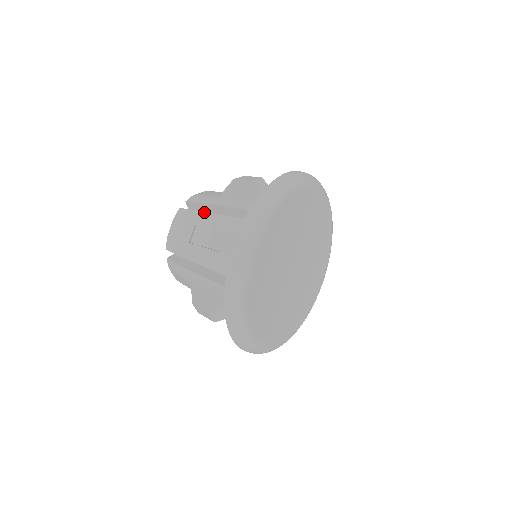
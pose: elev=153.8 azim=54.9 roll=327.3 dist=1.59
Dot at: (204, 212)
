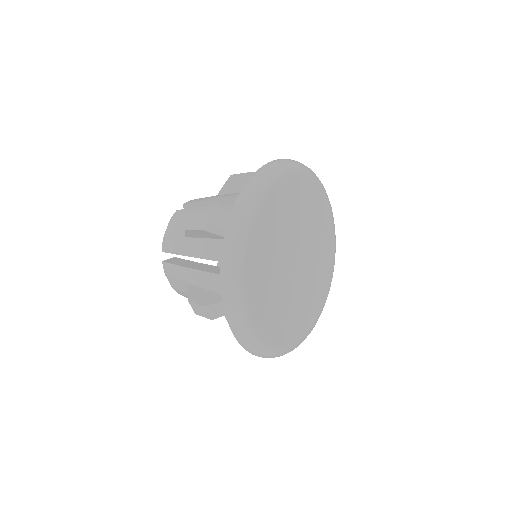
Dot at: (201, 207)
